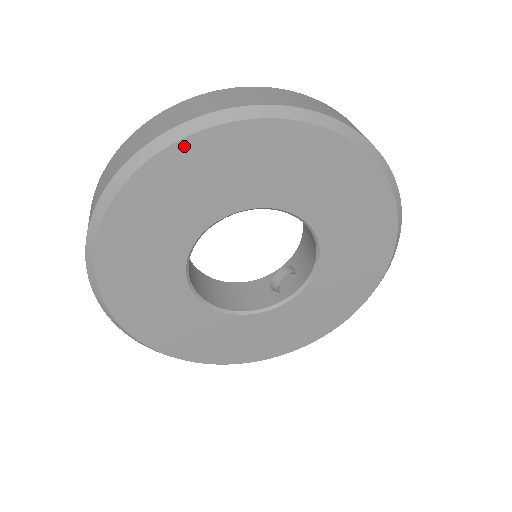
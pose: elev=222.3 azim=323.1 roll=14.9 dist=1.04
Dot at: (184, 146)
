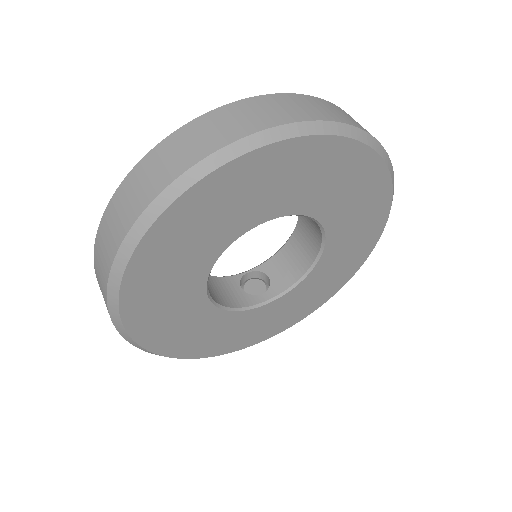
Dot at: (314, 141)
